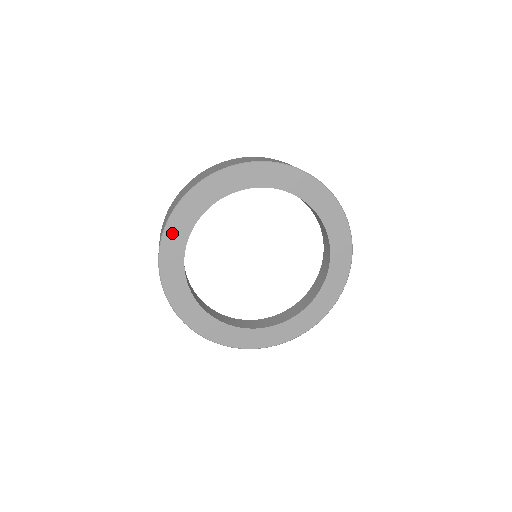
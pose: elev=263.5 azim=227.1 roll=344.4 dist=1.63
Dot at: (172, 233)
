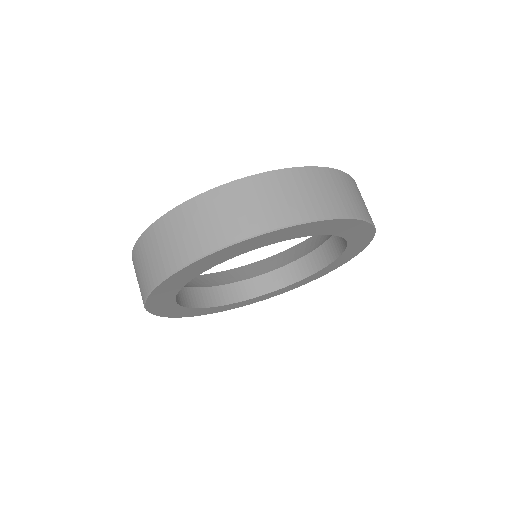
Dot at: (156, 298)
